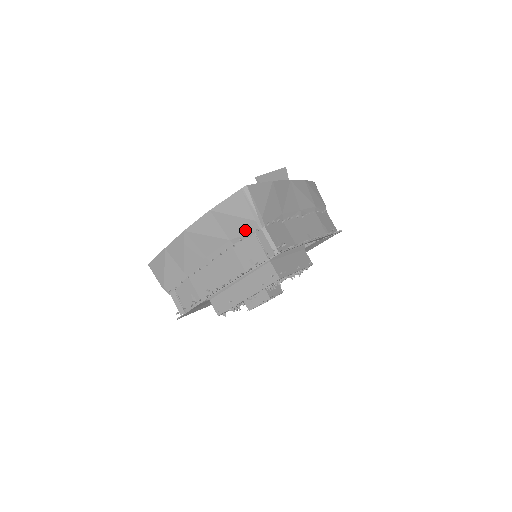
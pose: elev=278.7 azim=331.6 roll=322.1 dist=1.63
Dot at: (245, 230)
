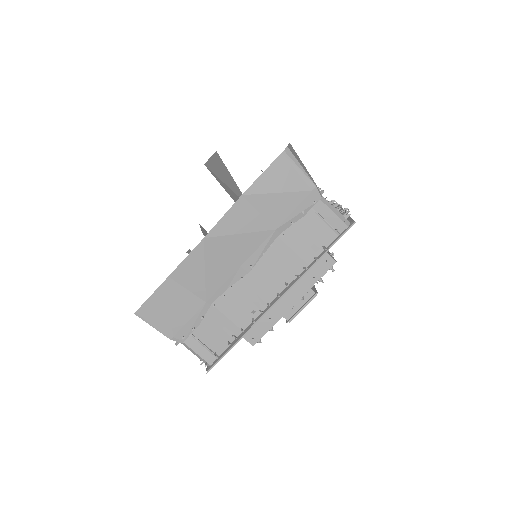
Dot at: (298, 208)
